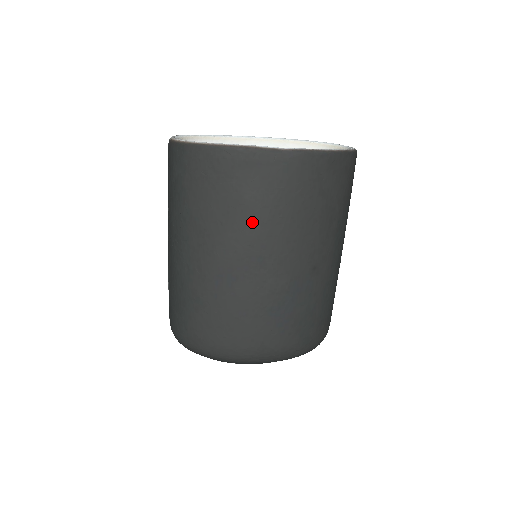
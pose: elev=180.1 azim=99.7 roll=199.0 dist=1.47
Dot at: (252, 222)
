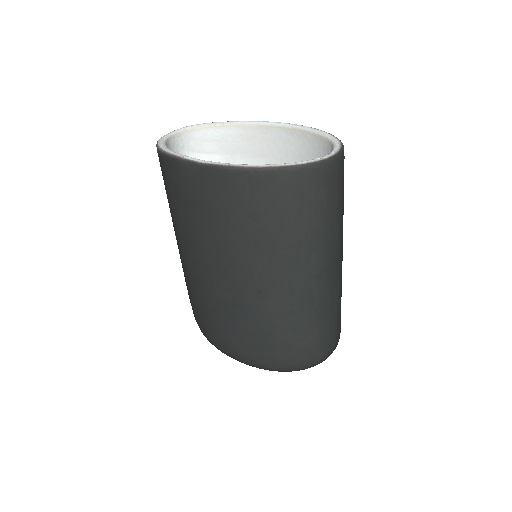
Dot at: (192, 230)
